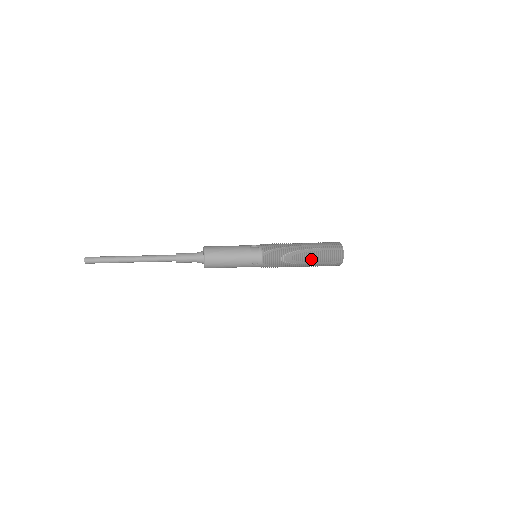
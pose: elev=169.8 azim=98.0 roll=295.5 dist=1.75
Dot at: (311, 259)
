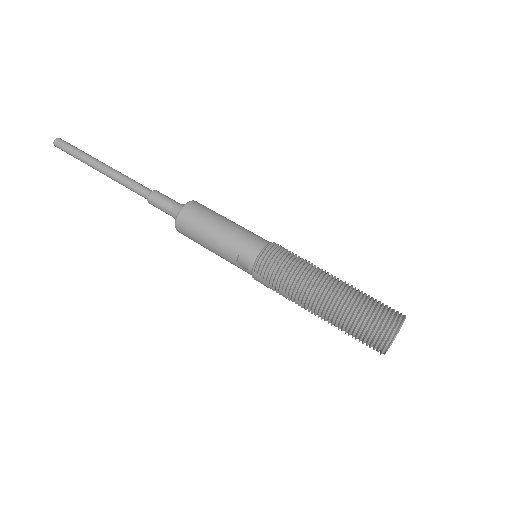
Dot at: occluded
